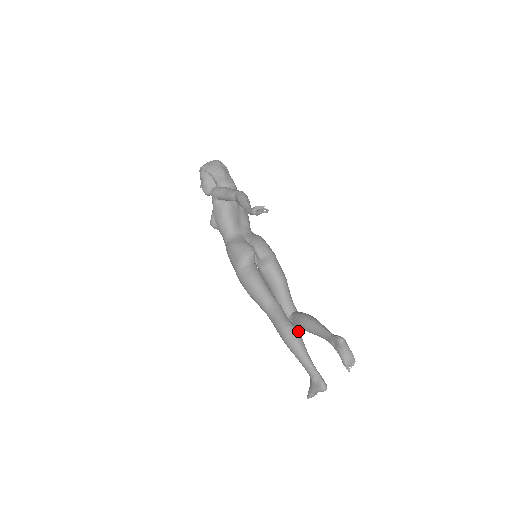
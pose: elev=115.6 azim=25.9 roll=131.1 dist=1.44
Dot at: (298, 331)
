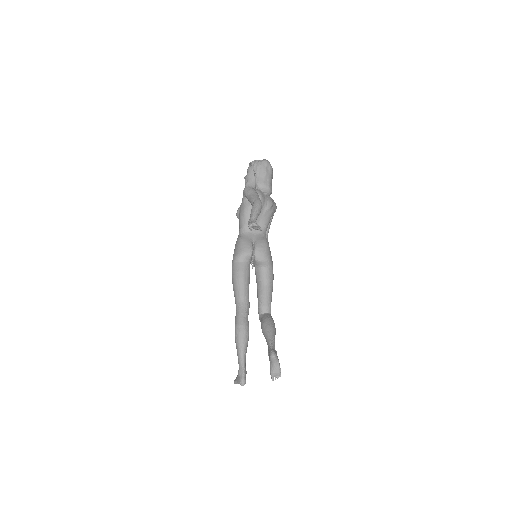
Dot at: (248, 332)
